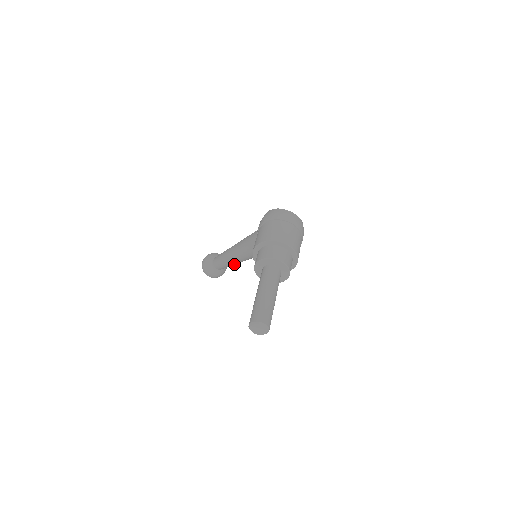
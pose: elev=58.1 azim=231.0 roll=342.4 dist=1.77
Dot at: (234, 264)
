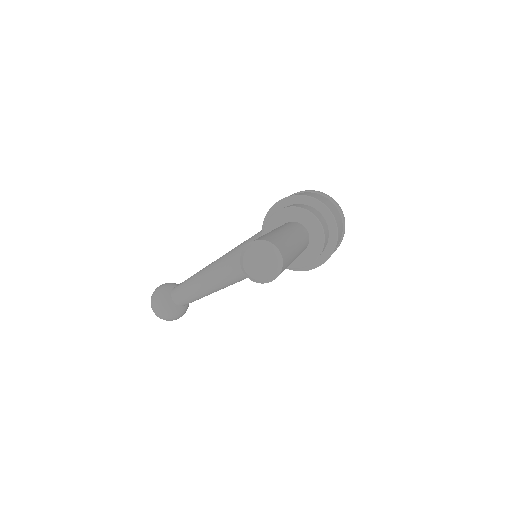
Dot at: (205, 291)
